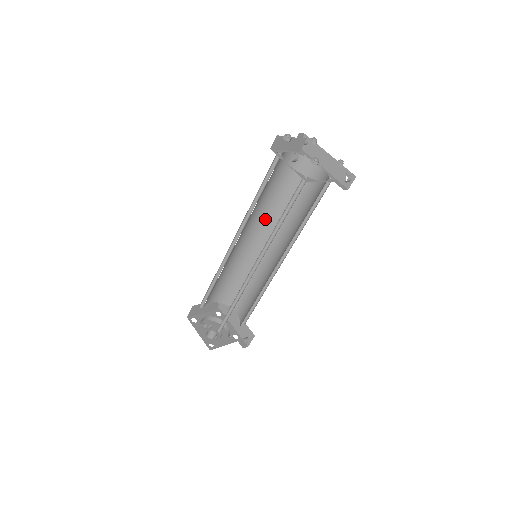
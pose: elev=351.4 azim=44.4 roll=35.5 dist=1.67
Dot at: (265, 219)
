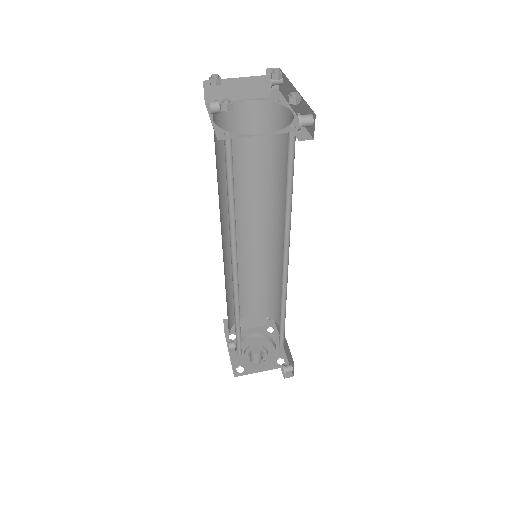
Dot at: (265, 204)
